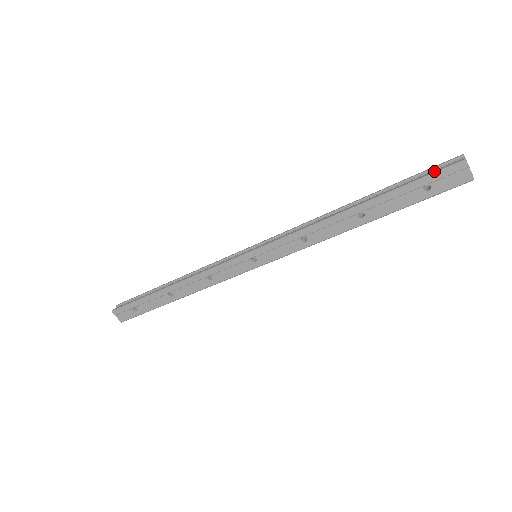
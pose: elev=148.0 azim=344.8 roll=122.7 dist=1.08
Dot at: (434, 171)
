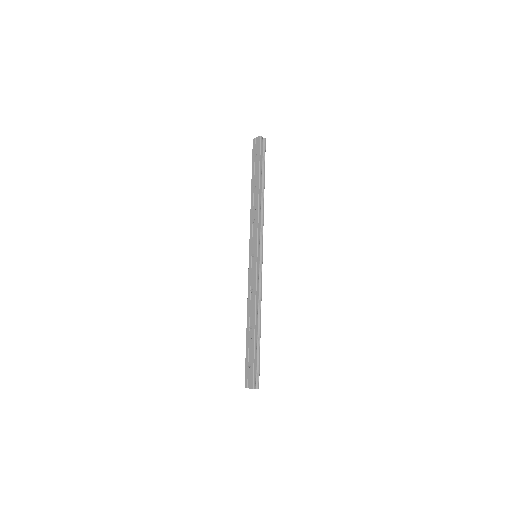
Dot at: (253, 152)
